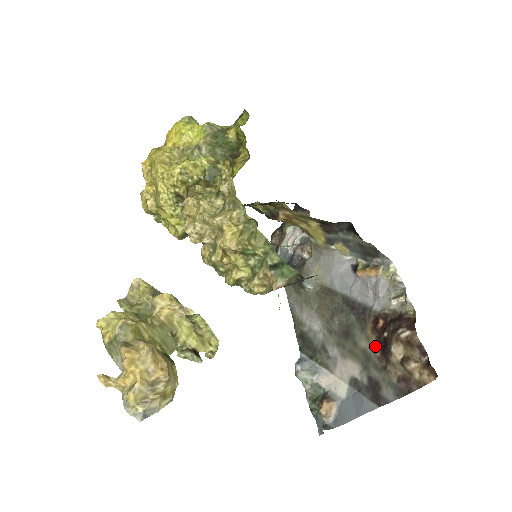
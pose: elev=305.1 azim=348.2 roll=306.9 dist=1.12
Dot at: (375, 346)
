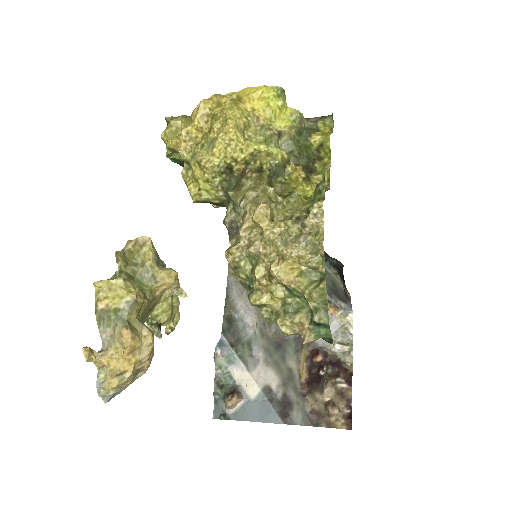
Dot at: (303, 373)
